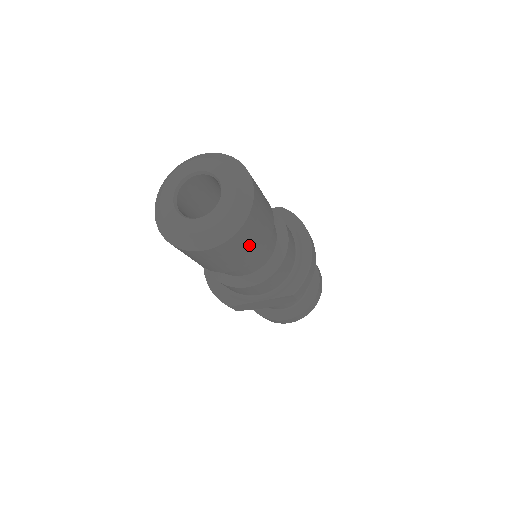
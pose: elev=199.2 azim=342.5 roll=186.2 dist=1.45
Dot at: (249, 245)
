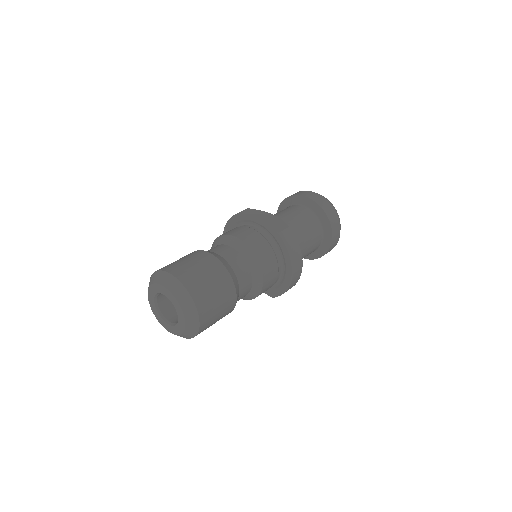
Dot at: occluded
